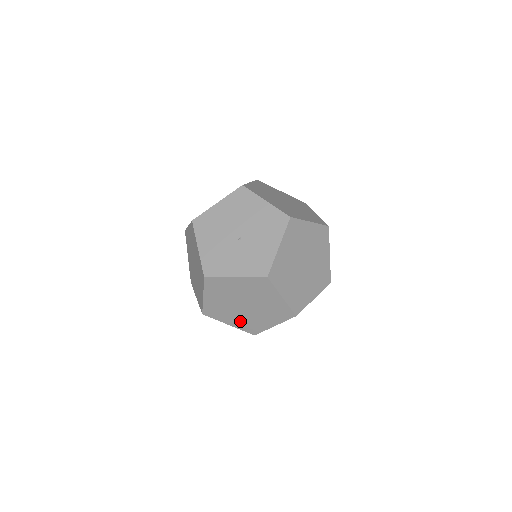
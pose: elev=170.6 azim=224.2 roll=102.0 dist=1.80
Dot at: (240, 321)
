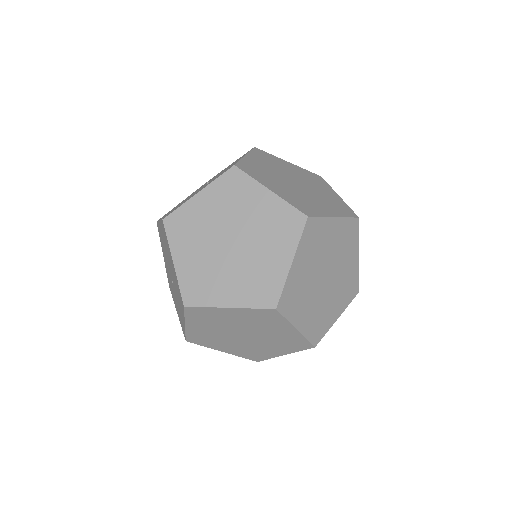
Dot at: occluded
